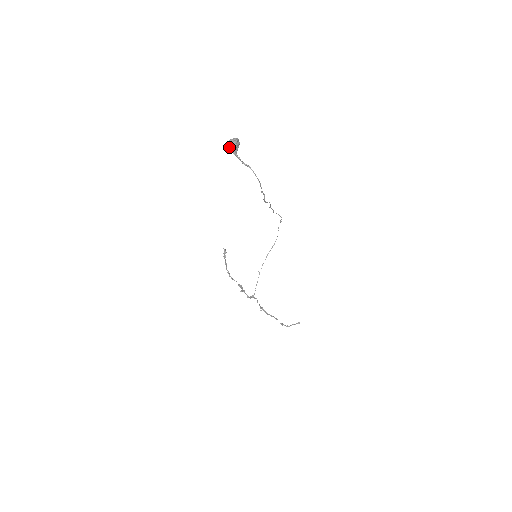
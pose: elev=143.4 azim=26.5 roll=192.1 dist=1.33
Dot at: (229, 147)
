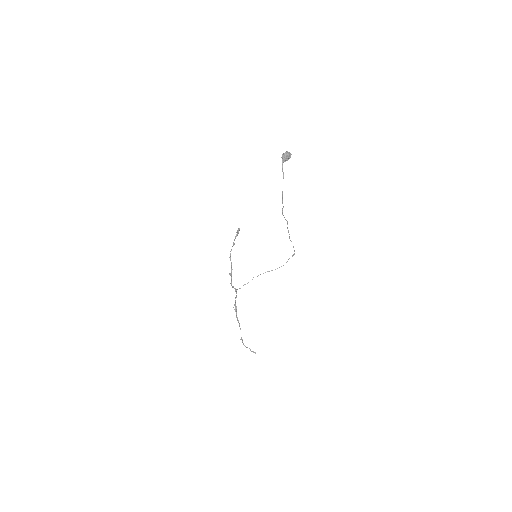
Dot at: (283, 155)
